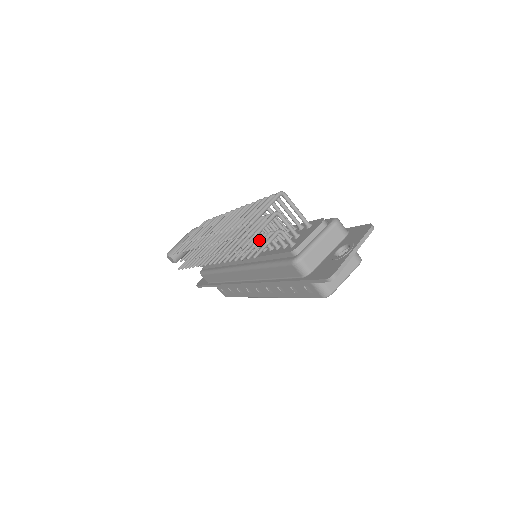
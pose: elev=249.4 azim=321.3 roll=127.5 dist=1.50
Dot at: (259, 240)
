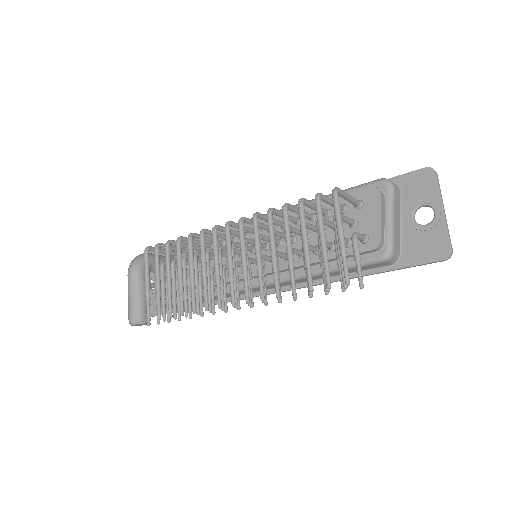
Dot at: occluded
